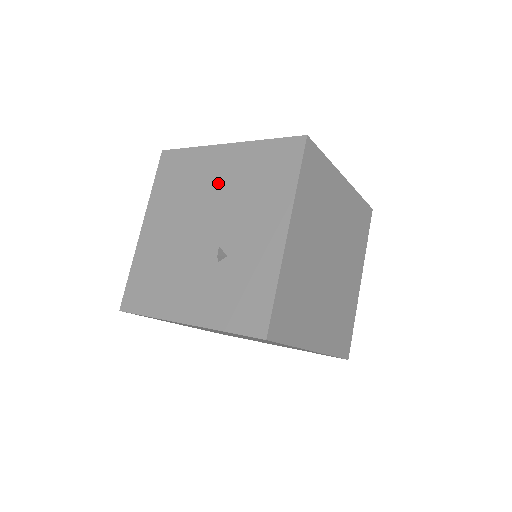
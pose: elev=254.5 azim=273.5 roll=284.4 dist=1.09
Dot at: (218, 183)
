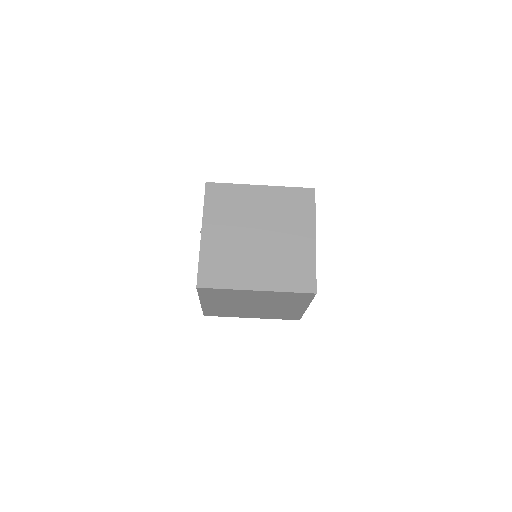
Dot at: occluded
